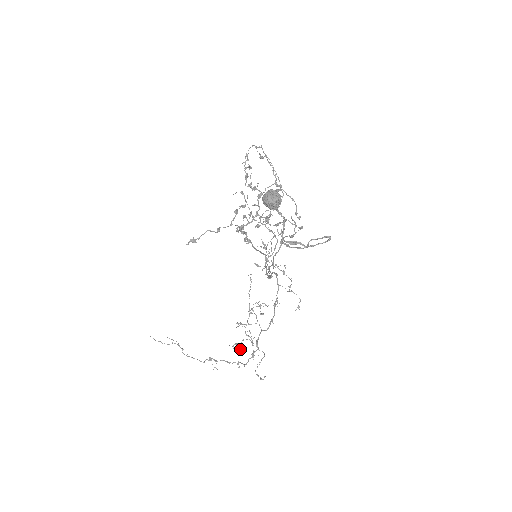
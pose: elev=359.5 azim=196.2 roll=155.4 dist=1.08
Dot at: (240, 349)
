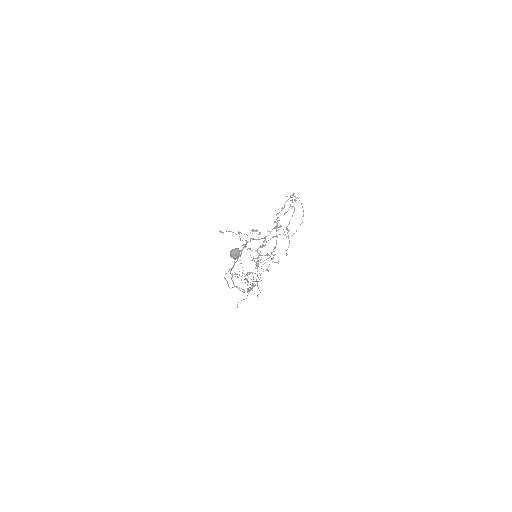
Dot at: occluded
